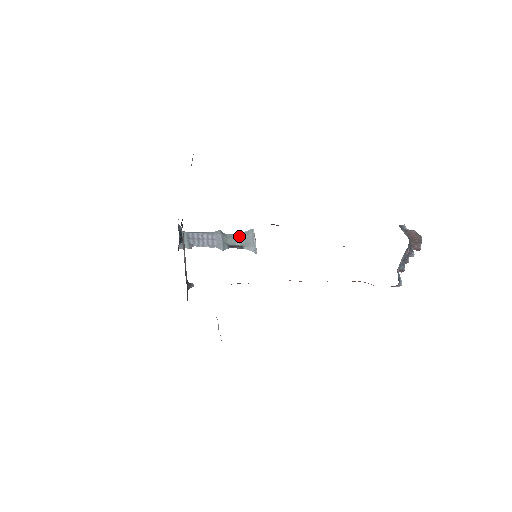
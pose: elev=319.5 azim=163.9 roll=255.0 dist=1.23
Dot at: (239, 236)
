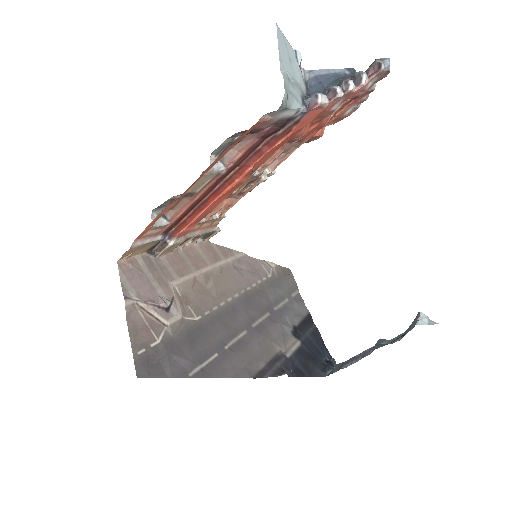
Dot at: (406, 330)
